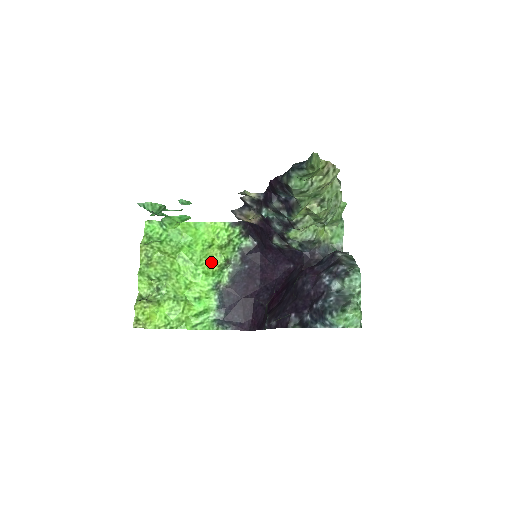
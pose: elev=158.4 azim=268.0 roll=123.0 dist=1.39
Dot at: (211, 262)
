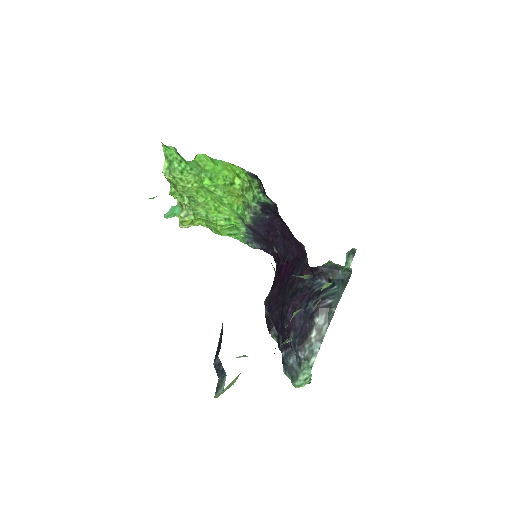
Dot at: (235, 197)
